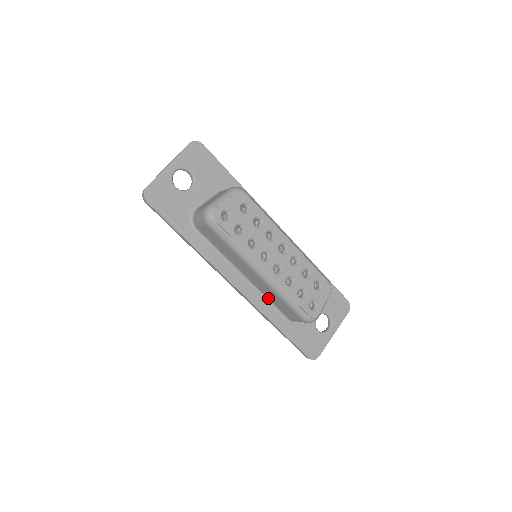
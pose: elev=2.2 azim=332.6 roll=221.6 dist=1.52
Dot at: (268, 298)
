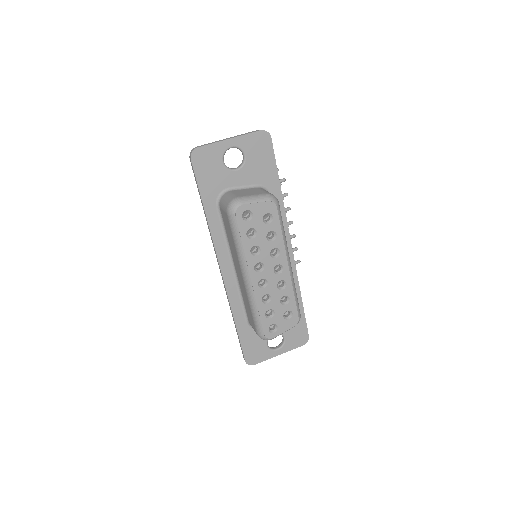
Dot at: (243, 296)
